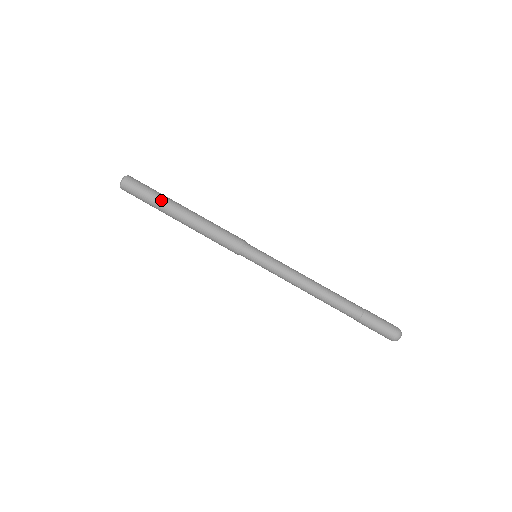
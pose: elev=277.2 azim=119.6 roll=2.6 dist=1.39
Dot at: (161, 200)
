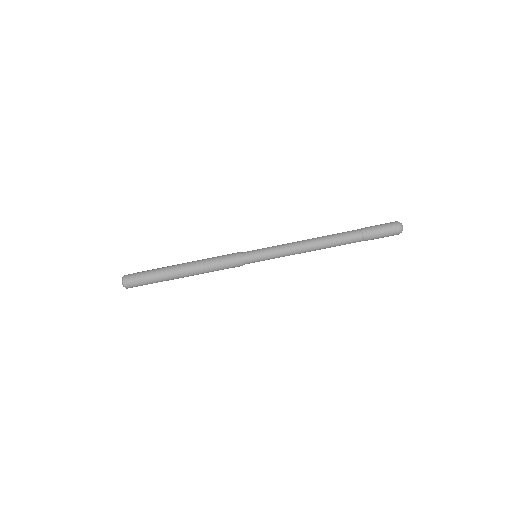
Dot at: (162, 281)
